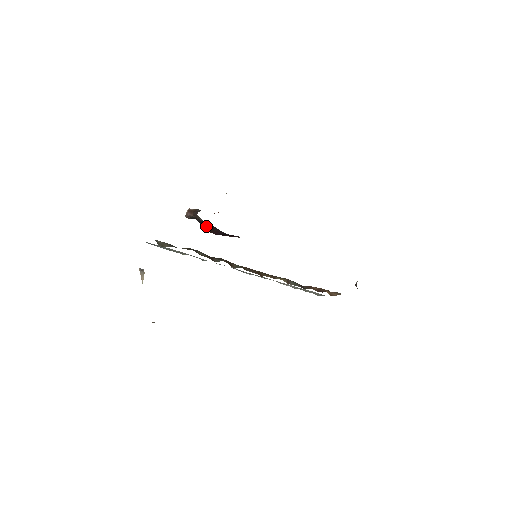
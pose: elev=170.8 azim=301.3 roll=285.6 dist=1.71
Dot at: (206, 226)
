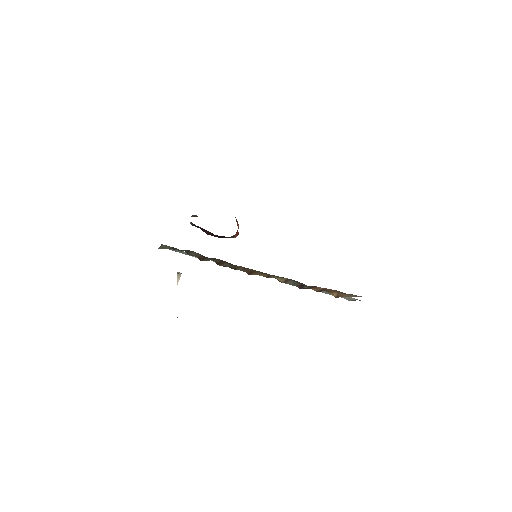
Dot at: (203, 230)
